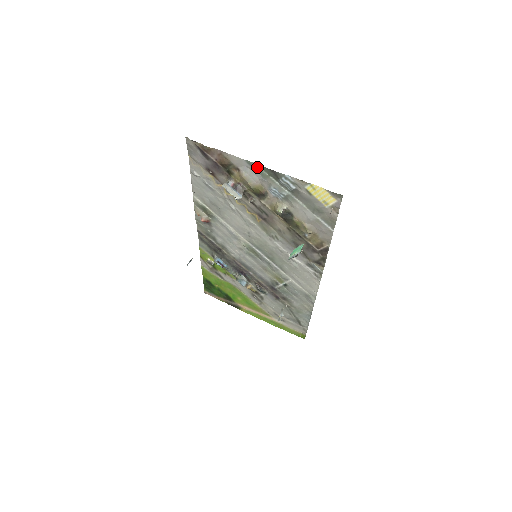
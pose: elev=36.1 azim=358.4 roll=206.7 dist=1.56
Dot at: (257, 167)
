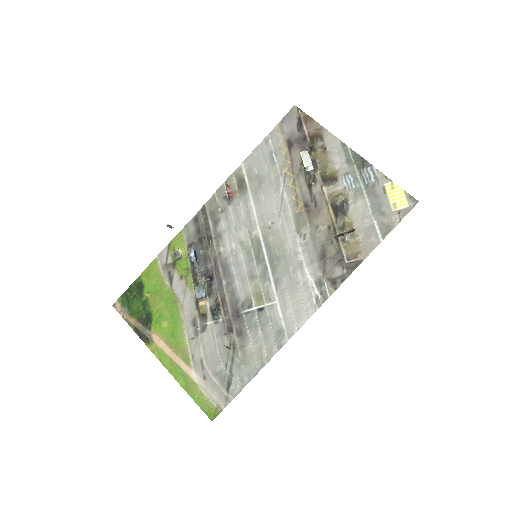
Dot at: (348, 152)
